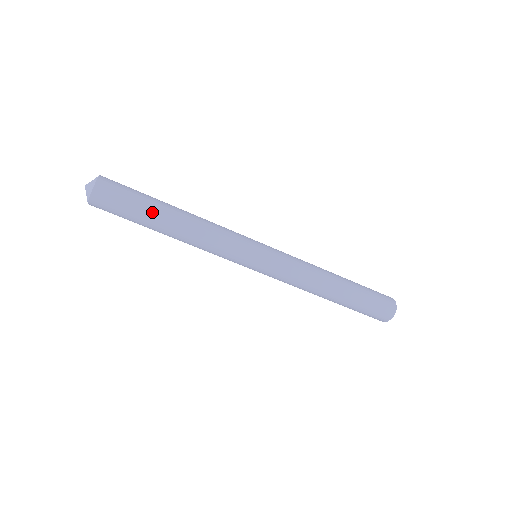
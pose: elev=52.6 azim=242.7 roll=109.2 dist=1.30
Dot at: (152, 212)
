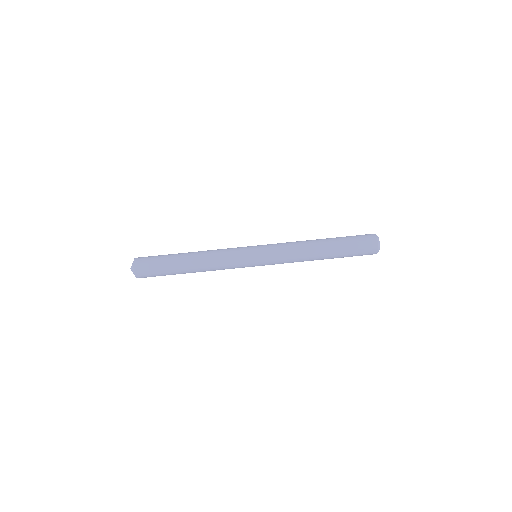
Dot at: (174, 265)
